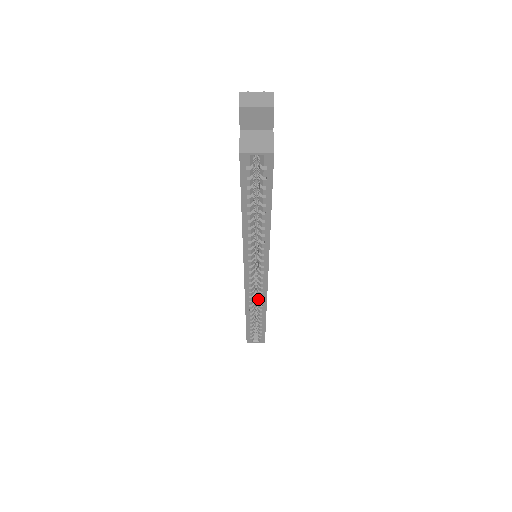
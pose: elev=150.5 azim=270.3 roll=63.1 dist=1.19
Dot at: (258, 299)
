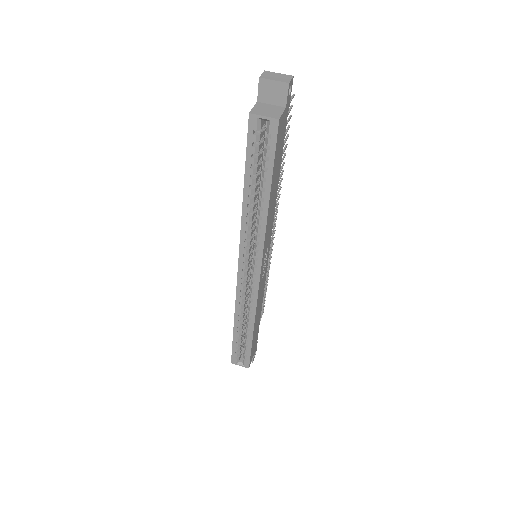
Dot at: (249, 304)
